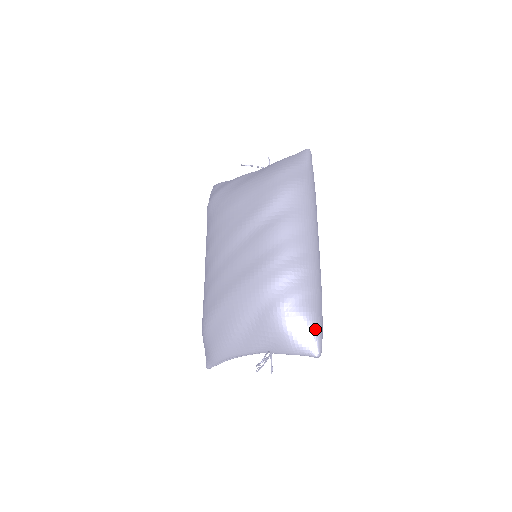
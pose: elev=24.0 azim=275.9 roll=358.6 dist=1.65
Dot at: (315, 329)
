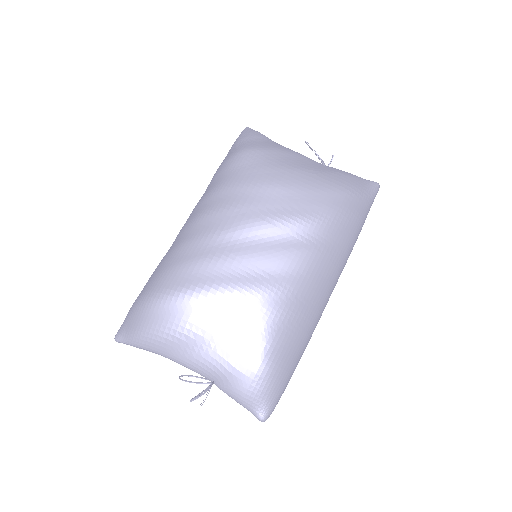
Dot at: (280, 392)
